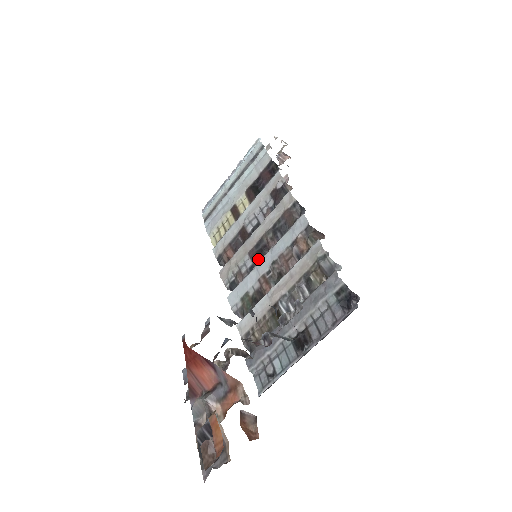
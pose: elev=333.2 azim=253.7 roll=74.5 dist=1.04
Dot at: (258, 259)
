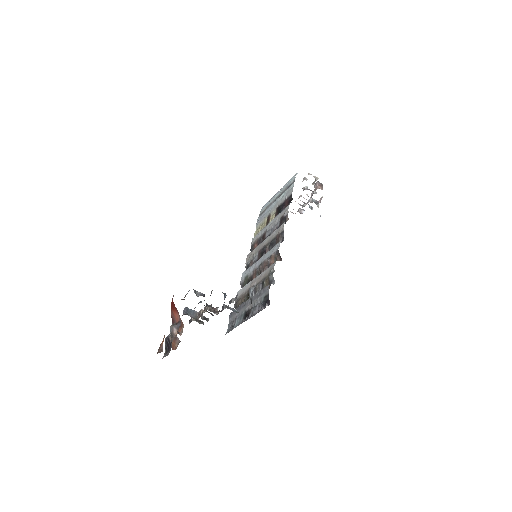
Dot at: (260, 257)
